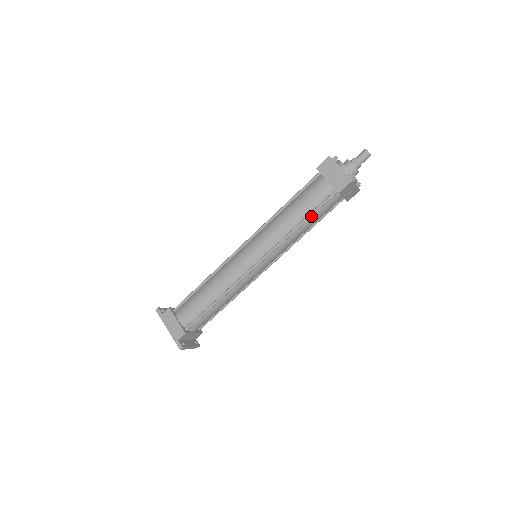
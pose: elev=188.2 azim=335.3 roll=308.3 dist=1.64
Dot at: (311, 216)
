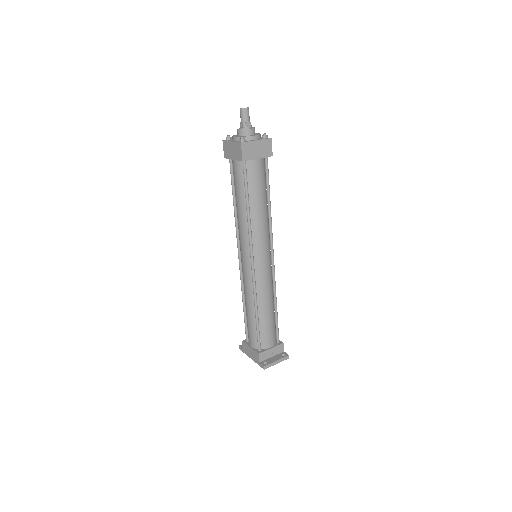
Dot at: (247, 195)
